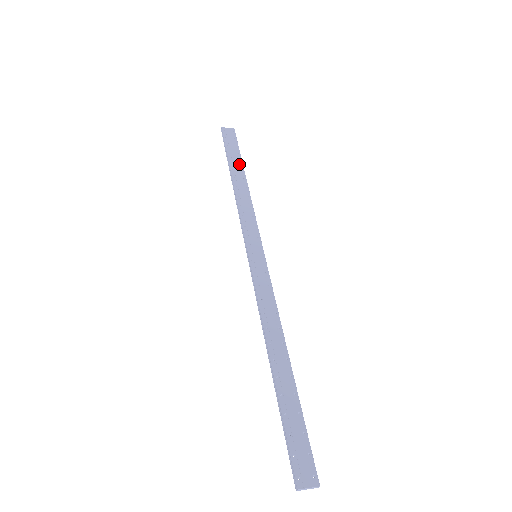
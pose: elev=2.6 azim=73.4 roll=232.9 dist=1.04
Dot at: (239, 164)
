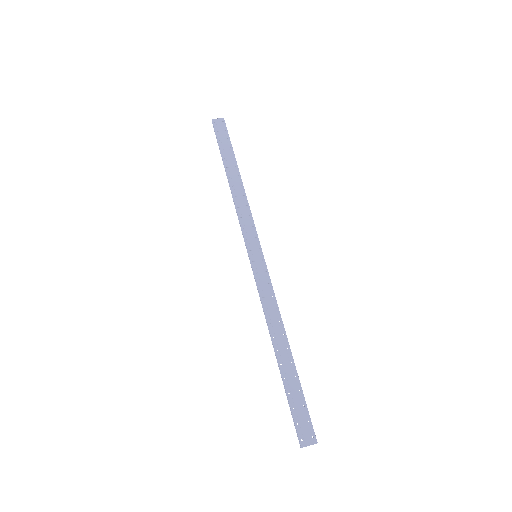
Dot at: (232, 160)
